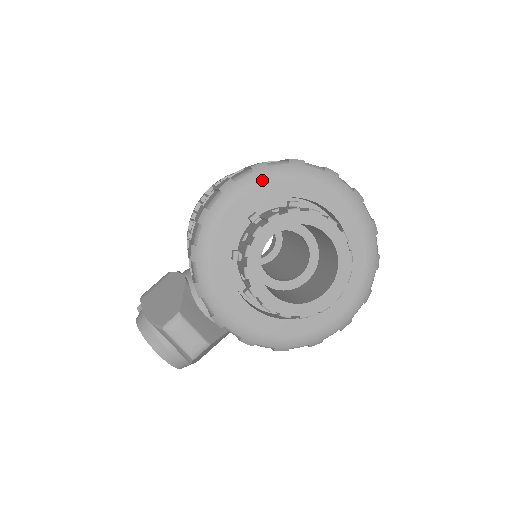
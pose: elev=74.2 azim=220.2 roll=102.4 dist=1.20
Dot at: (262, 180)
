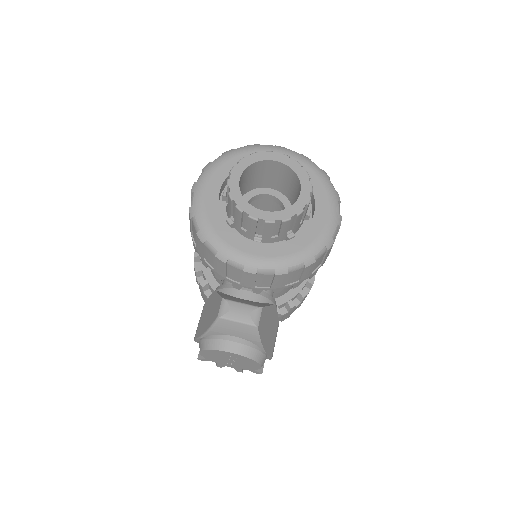
Dot at: (213, 169)
